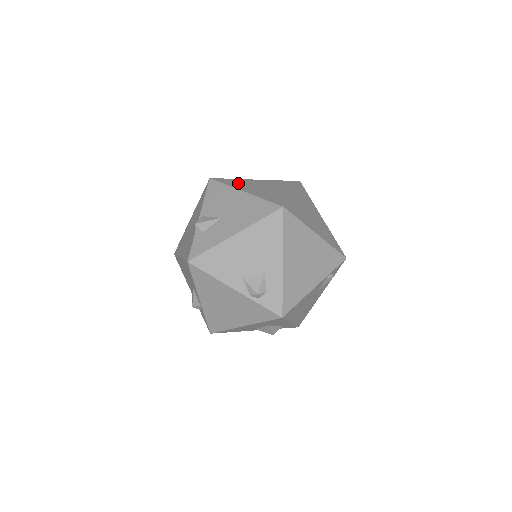
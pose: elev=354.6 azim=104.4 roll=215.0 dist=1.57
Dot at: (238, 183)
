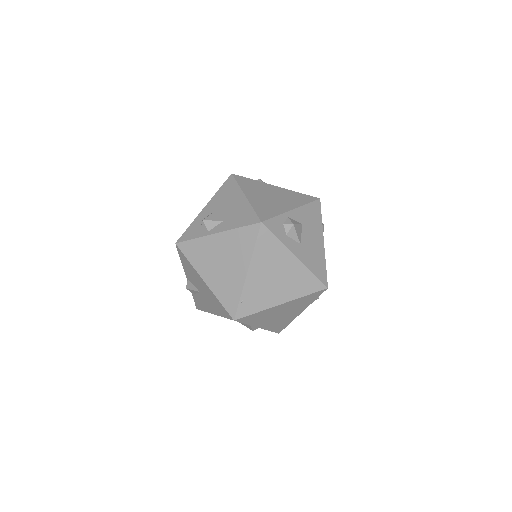
Dot at: (199, 255)
